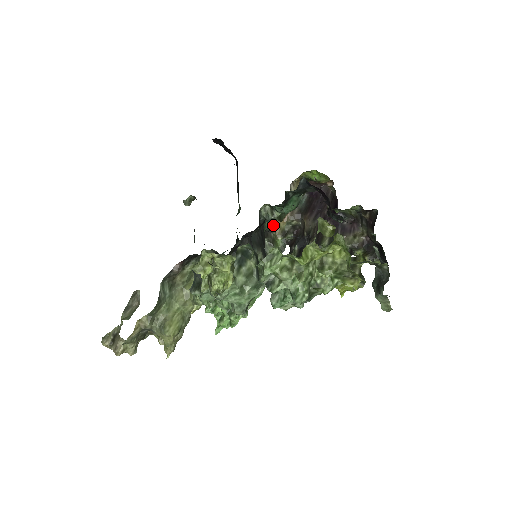
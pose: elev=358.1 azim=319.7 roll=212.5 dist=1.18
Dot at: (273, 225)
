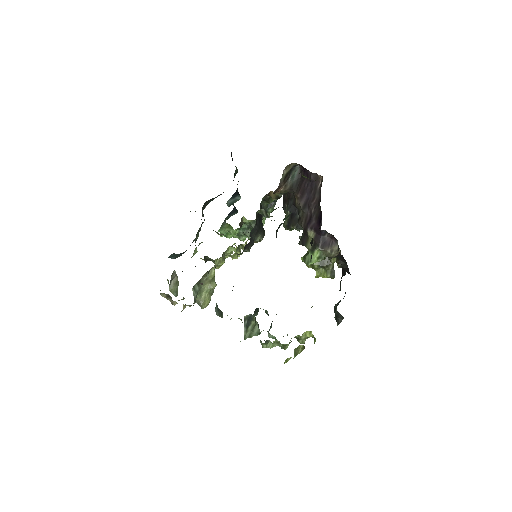
Dot at: (268, 194)
